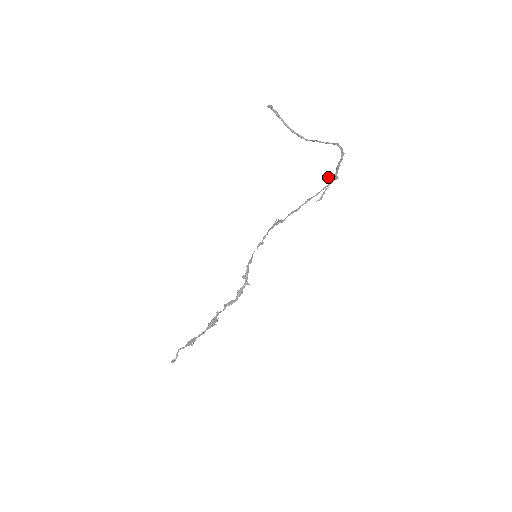
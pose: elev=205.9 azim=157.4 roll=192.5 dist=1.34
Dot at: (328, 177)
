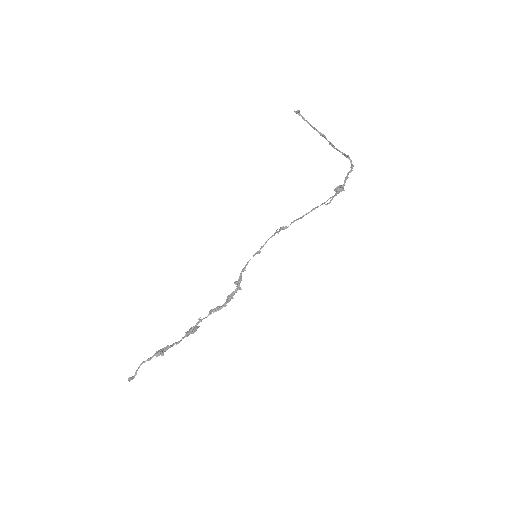
Dot at: (336, 187)
